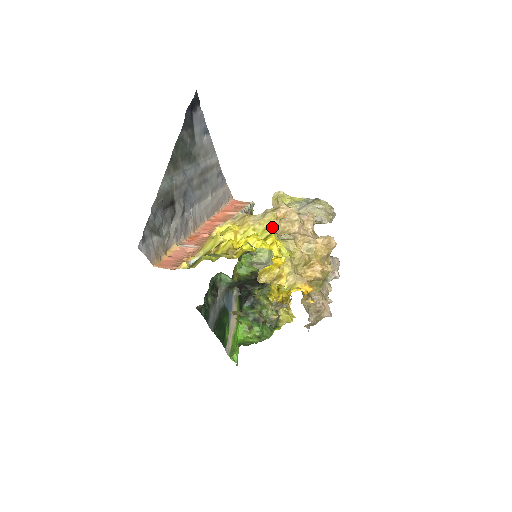
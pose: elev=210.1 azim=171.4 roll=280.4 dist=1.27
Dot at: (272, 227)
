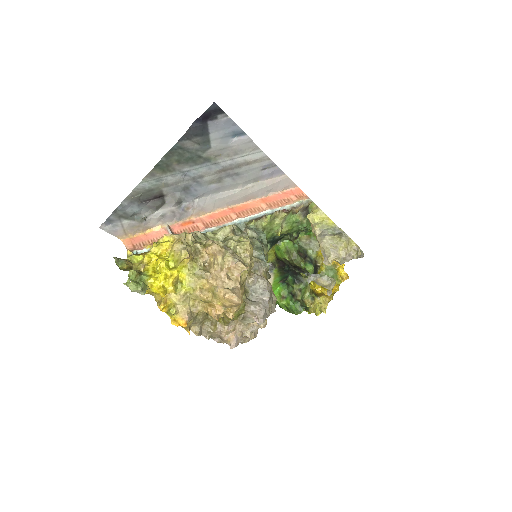
Dot at: (179, 263)
